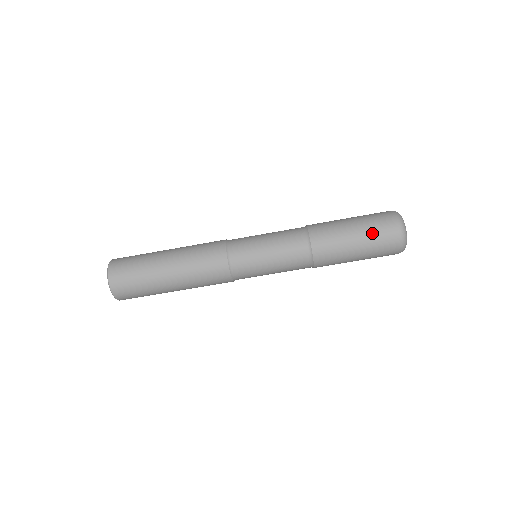
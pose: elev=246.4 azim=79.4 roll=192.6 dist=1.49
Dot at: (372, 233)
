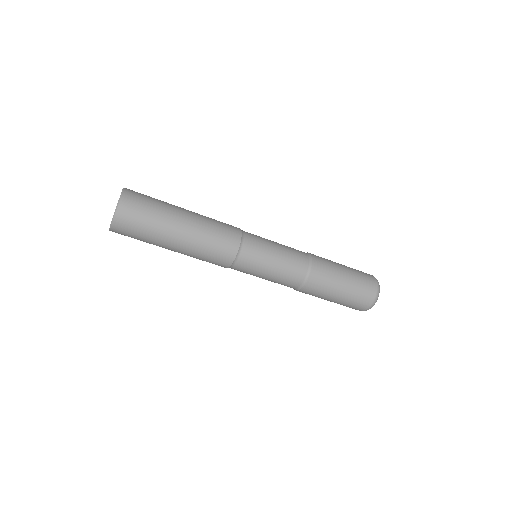
Dot at: (354, 295)
